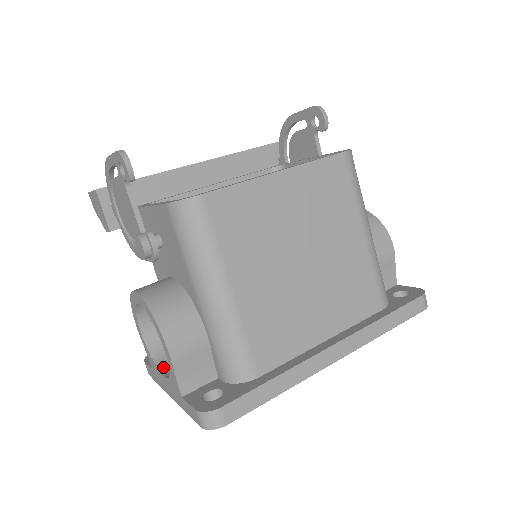
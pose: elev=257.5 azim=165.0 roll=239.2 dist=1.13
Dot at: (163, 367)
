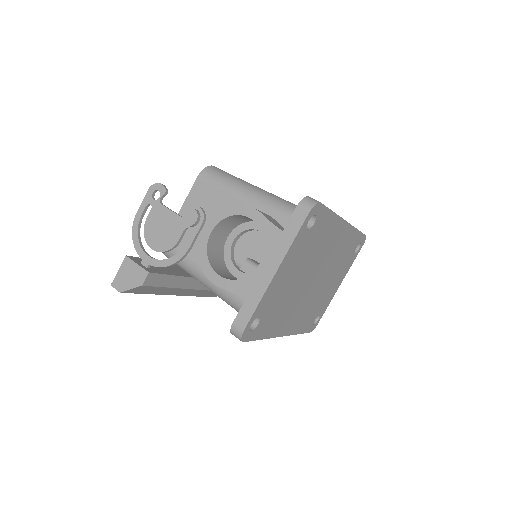
Dot at: (254, 273)
